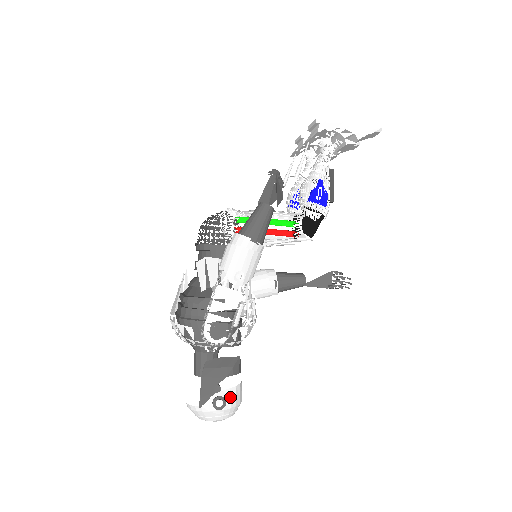
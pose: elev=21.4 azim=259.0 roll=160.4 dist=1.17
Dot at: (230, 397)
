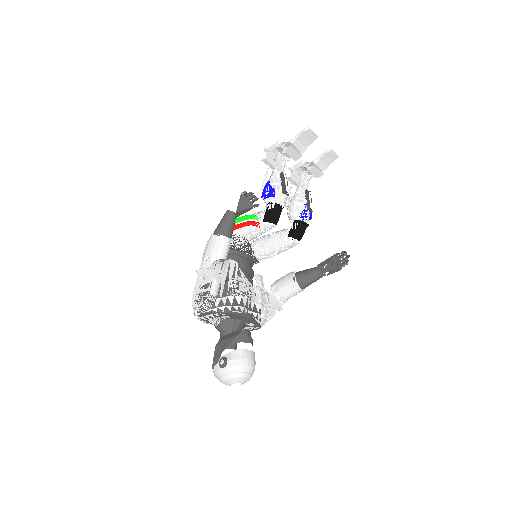
Dot at: (231, 357)
